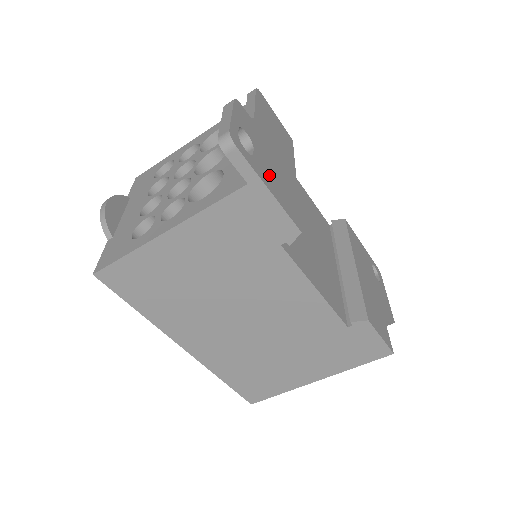
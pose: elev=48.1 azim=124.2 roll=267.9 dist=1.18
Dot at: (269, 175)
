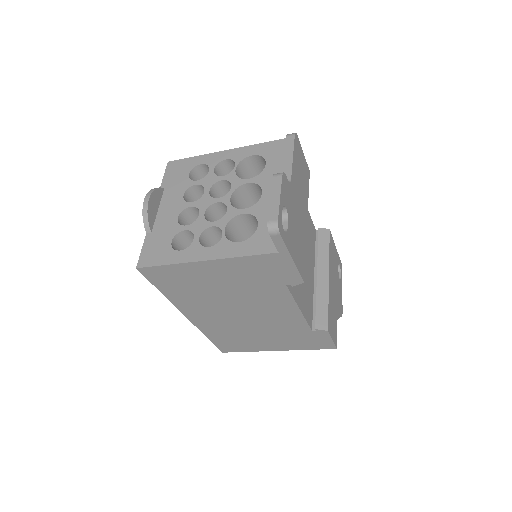
Dot at: (293, 241)
